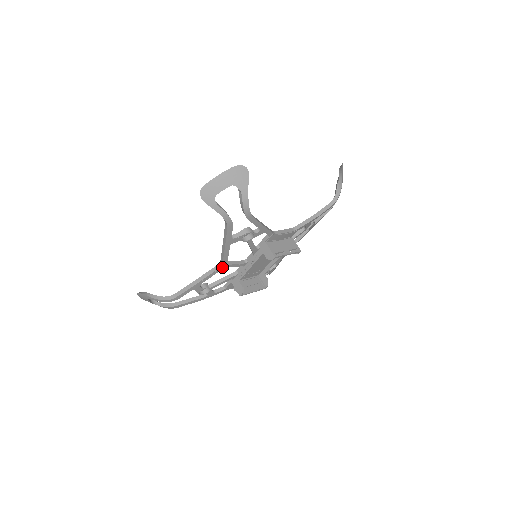
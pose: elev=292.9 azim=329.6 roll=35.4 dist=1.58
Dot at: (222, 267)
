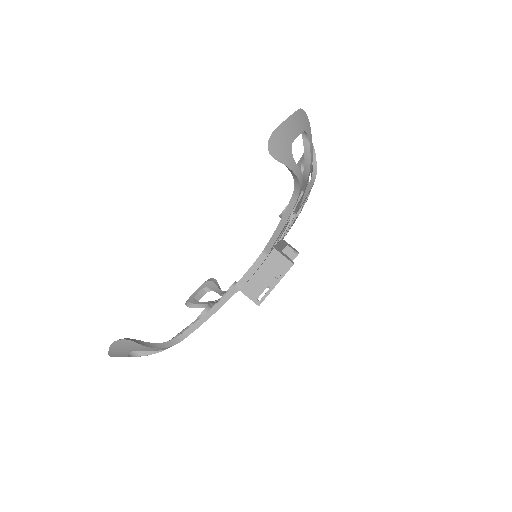
Dot at: occluded
